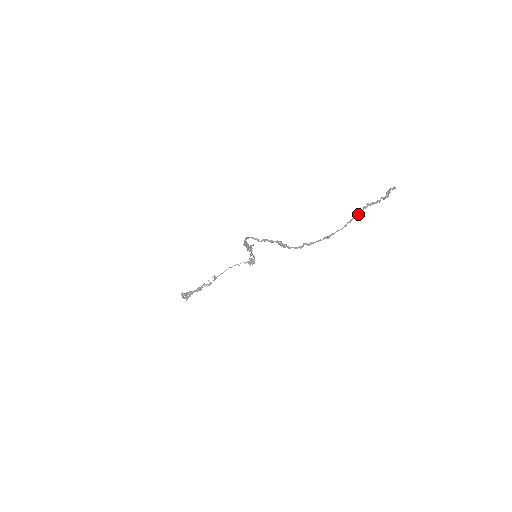
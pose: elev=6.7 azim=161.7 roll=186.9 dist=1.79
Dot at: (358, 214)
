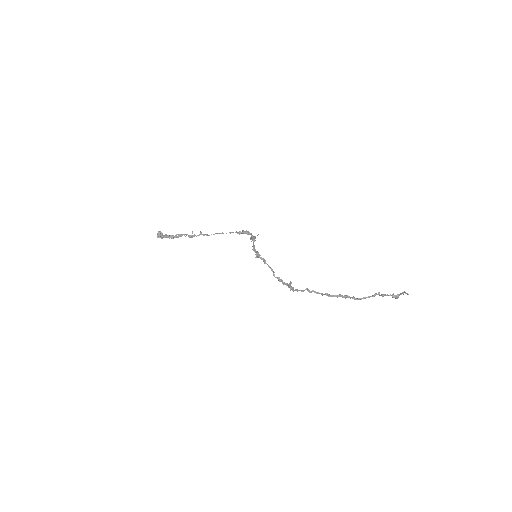
Dot at: occluded
